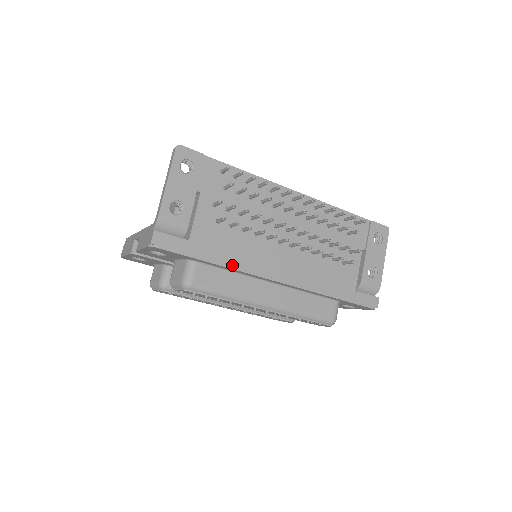
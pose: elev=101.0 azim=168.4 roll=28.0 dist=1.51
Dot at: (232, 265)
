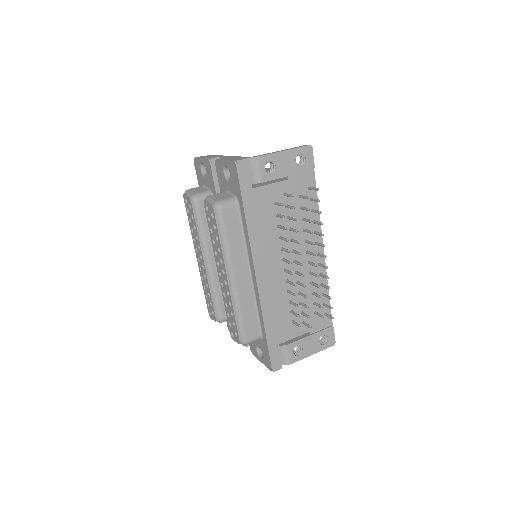
Dot at: (251, 231)
